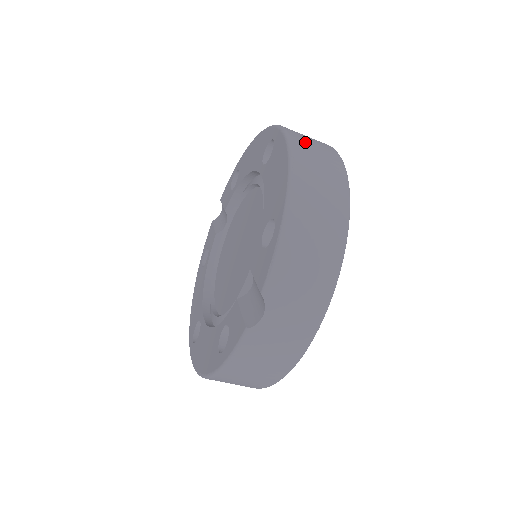
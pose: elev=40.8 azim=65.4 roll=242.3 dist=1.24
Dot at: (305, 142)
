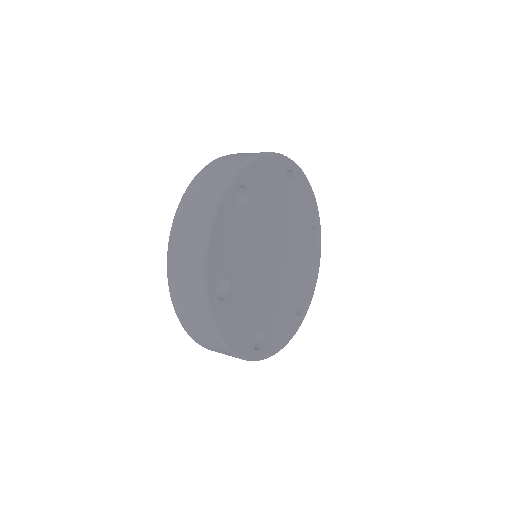
Dot at: (187, 319)
